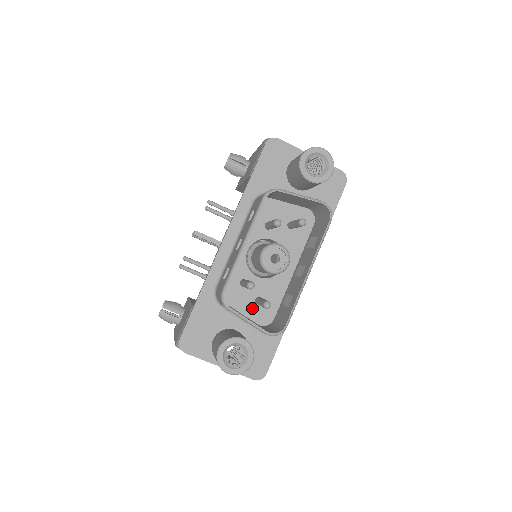
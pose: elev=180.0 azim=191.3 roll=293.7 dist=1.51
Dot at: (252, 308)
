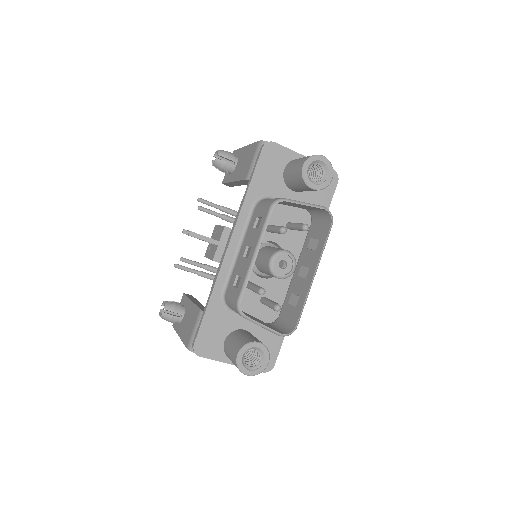
Dot at: (258, 307)
